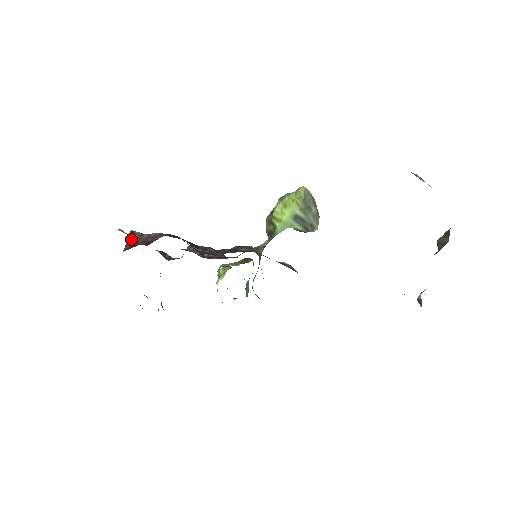
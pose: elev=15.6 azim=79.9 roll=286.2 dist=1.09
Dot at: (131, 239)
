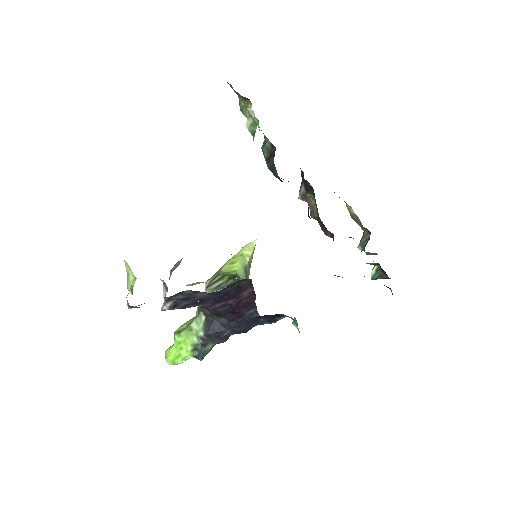
Dot at: occluded
